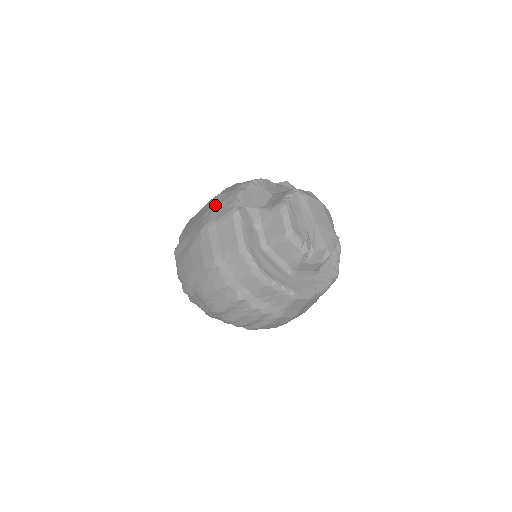
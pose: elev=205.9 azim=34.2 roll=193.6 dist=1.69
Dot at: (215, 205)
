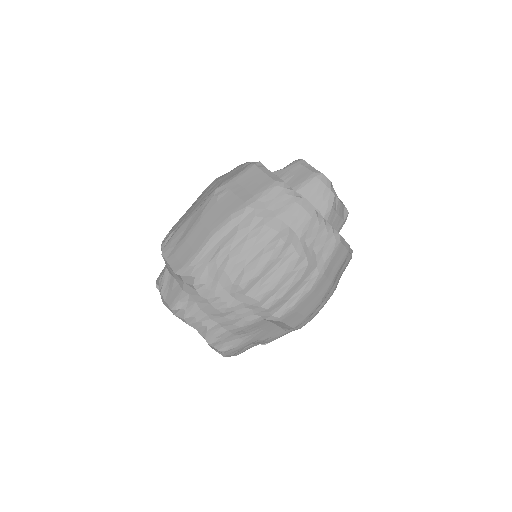
Dot at: (222, 177)
